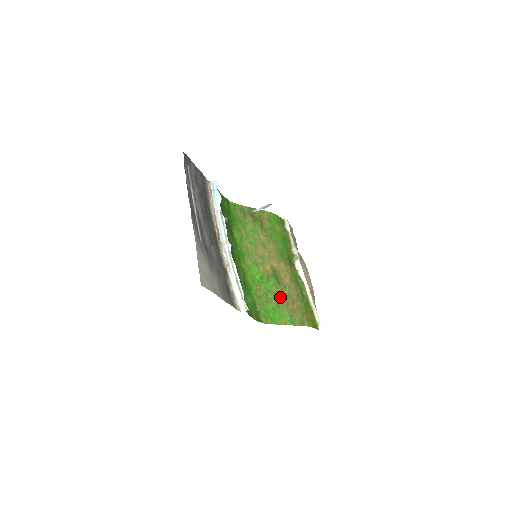
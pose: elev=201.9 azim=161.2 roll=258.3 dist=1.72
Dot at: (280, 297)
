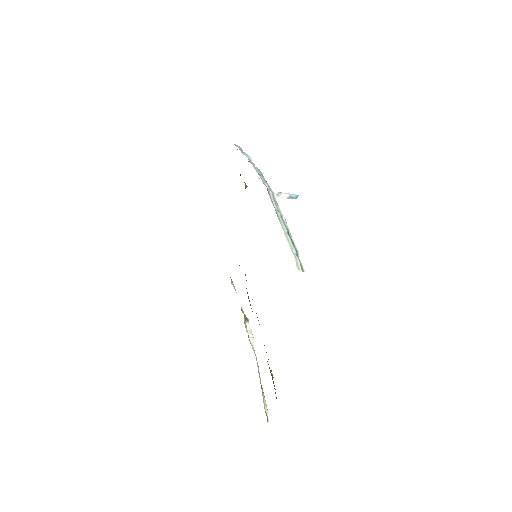
Dot at: occluded
